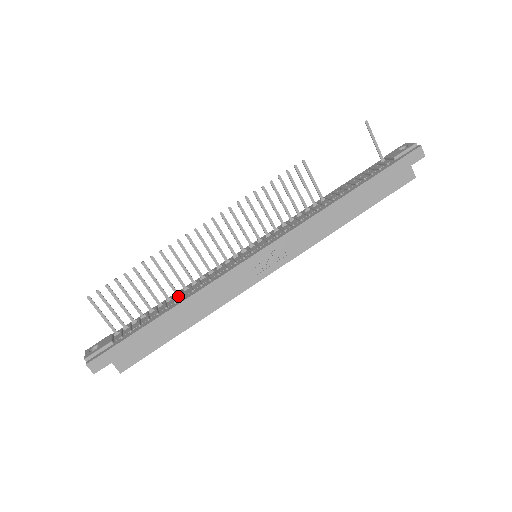
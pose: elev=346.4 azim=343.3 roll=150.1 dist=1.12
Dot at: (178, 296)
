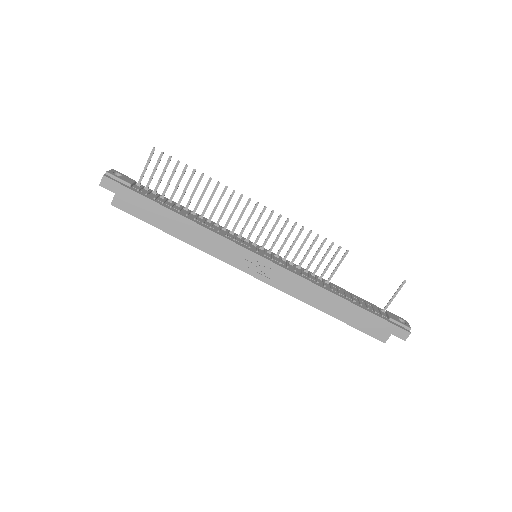
Dot at: (193, 215)
